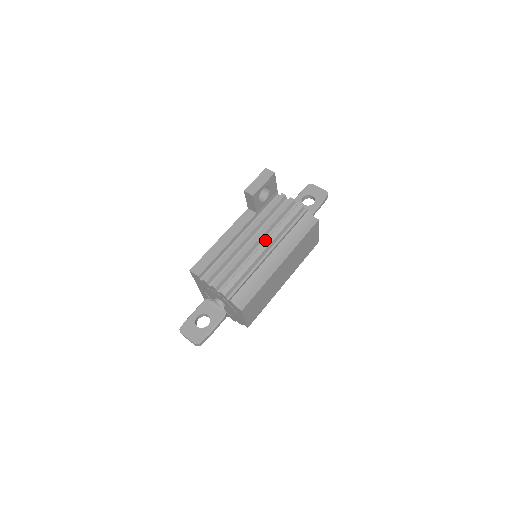
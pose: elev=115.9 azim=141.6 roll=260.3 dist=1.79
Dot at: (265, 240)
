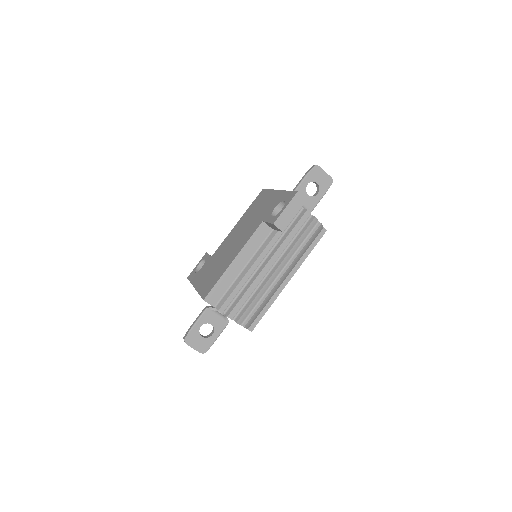
Dot at: (278, 260)
